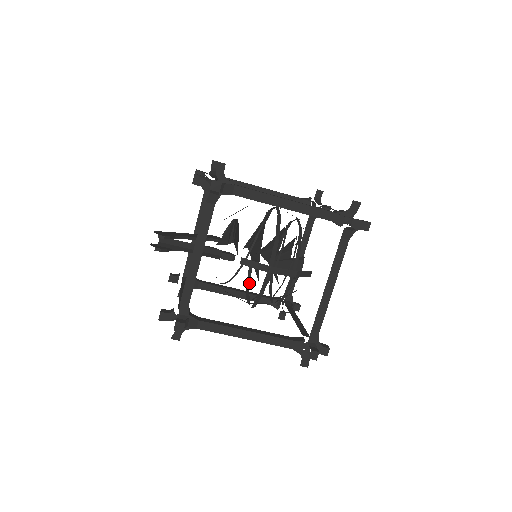
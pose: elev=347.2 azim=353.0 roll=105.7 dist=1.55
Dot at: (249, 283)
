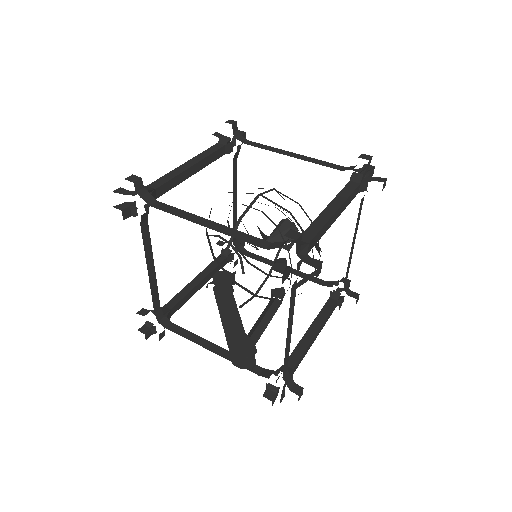
Dot at: occluded
